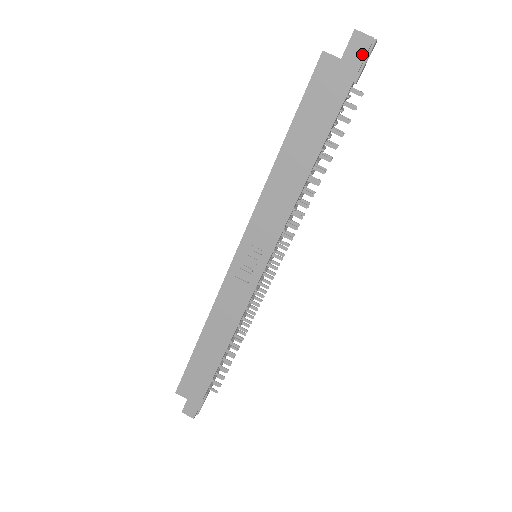
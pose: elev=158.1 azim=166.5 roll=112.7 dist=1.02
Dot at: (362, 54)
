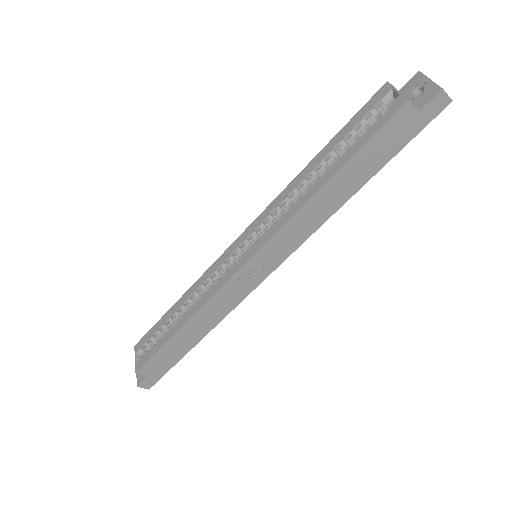
Dot at: (437, 112)
